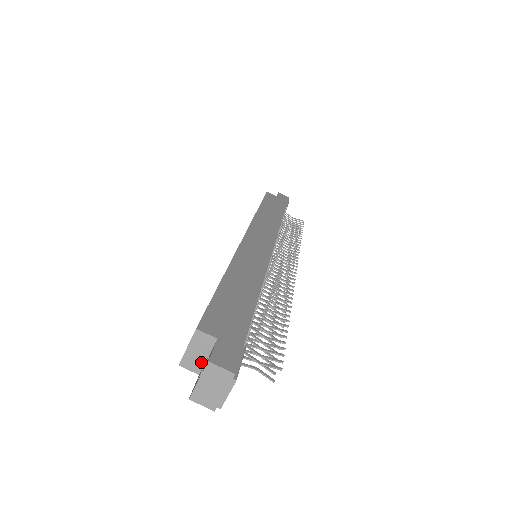
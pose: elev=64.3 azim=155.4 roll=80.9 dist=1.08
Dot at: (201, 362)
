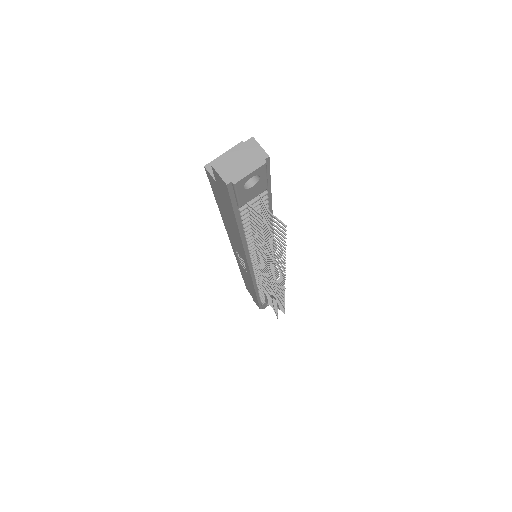
Dot at: occluded
